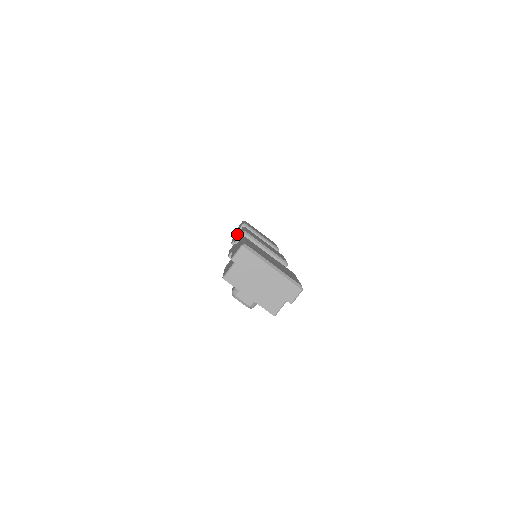
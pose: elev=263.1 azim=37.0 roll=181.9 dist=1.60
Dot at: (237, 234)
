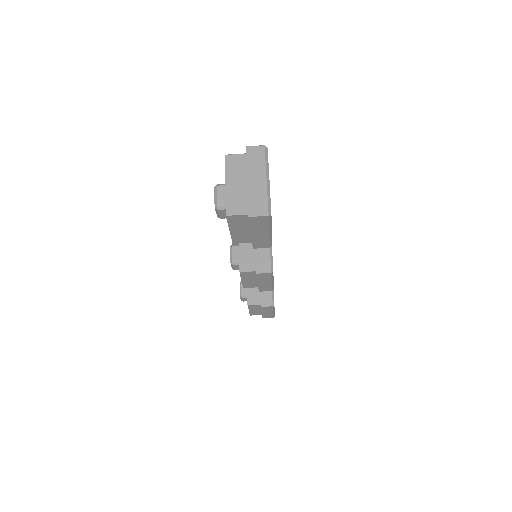
Dot at: occluded
